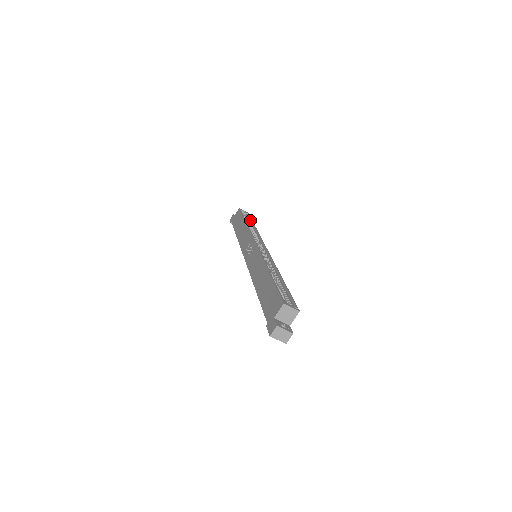
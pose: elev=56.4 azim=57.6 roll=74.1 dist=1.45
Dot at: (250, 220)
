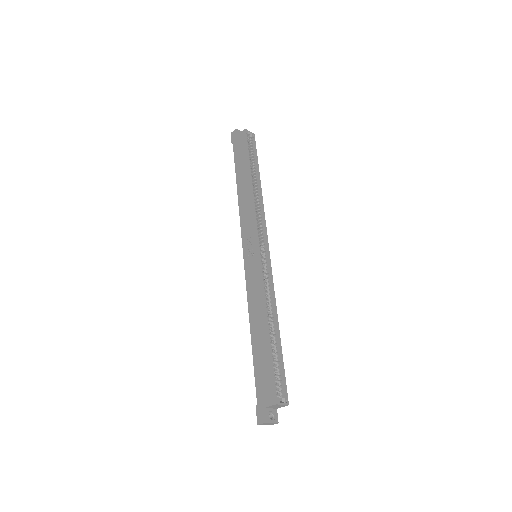
Dot at: (255, 159)
